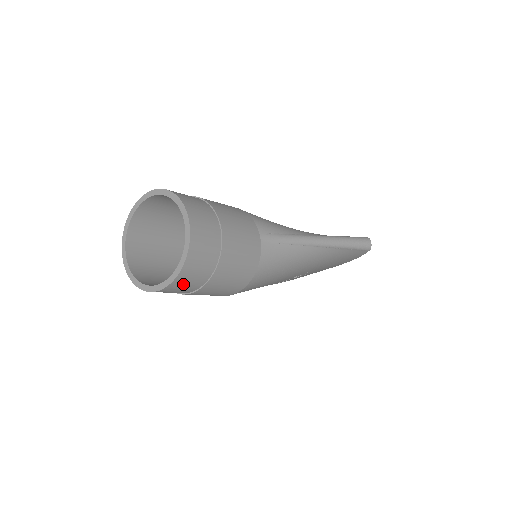
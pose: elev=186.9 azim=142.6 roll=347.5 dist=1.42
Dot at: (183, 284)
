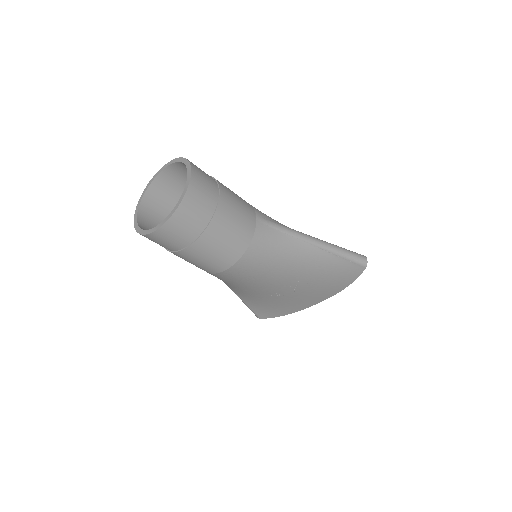
Dot at: (179, 227)
